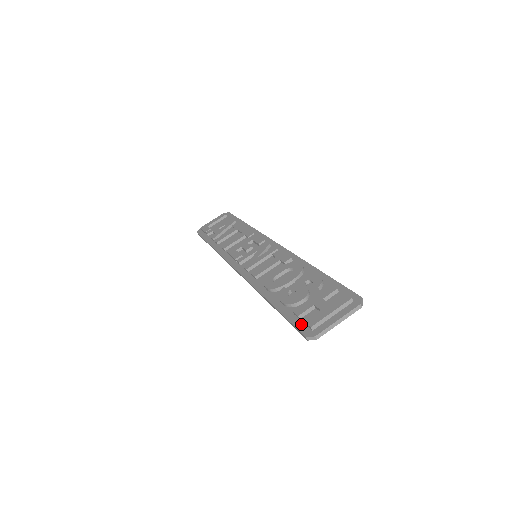
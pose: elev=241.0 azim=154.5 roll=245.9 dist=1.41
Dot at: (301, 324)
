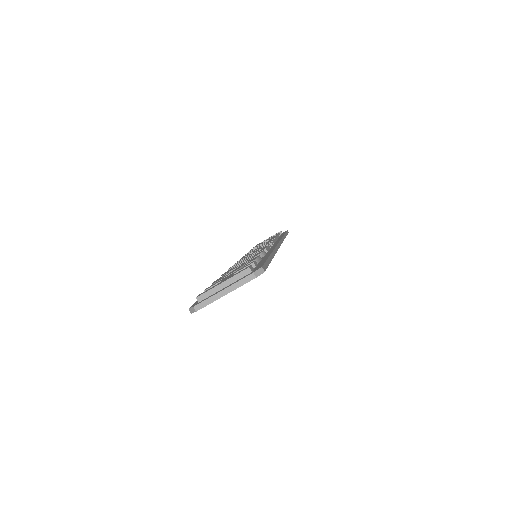
Dot at: occluded
